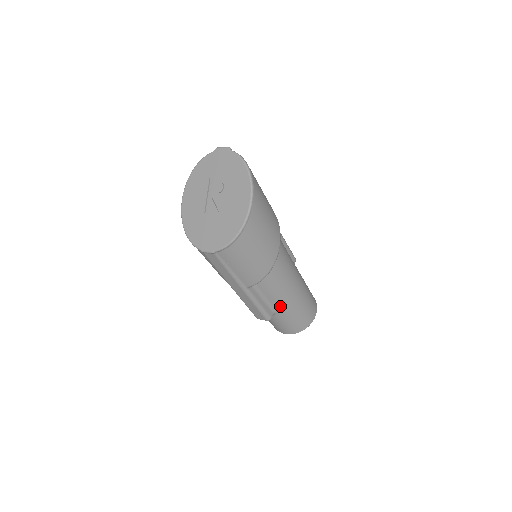
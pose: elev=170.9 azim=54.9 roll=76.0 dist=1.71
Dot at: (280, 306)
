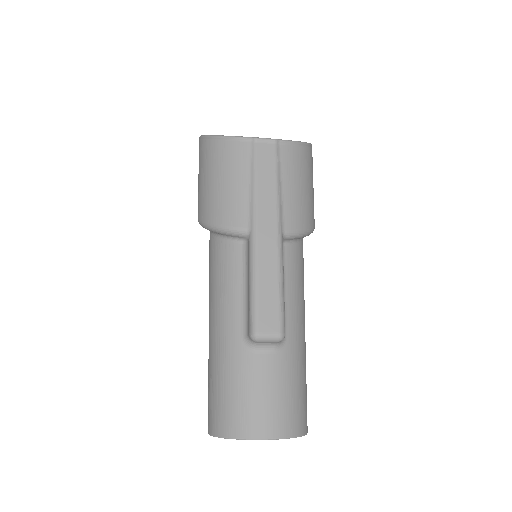
Dot at: (293, 328)
